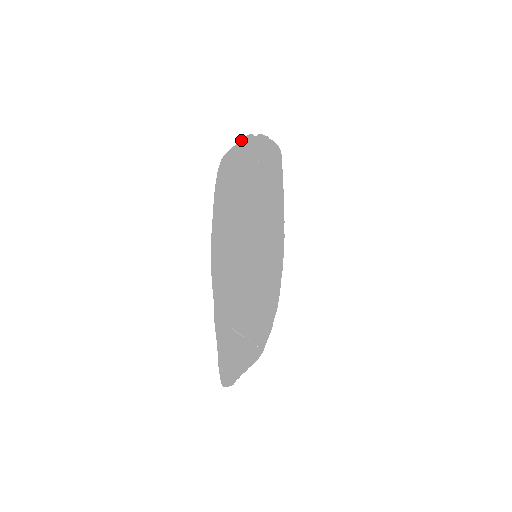
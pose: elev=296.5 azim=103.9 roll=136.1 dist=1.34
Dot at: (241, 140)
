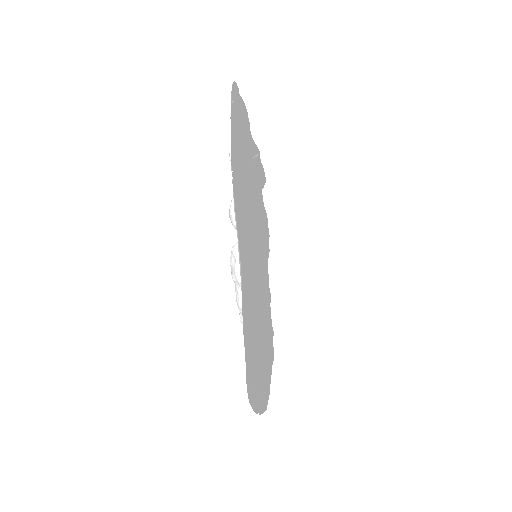
Dot at: occluded
